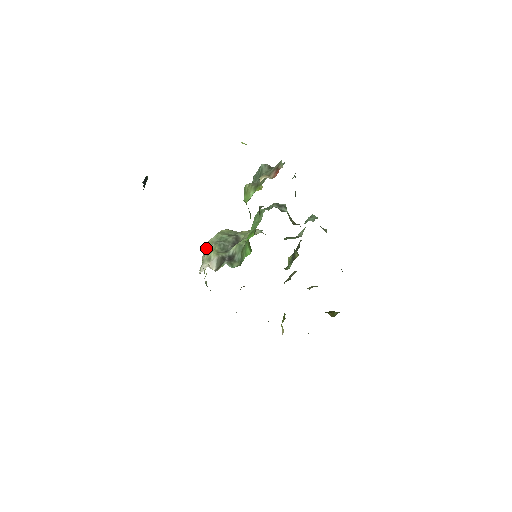
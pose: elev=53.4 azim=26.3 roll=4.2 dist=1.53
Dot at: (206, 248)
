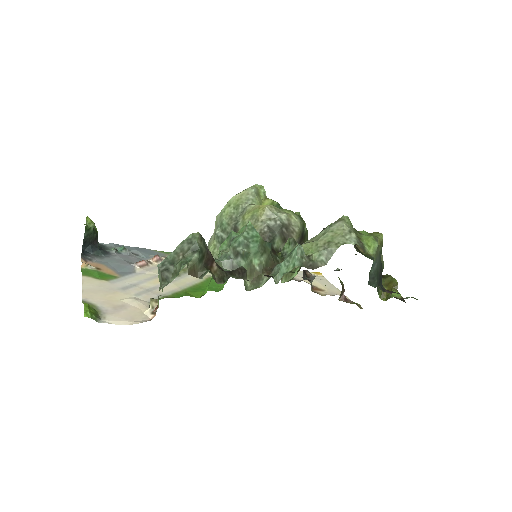
Dot at: occluded
